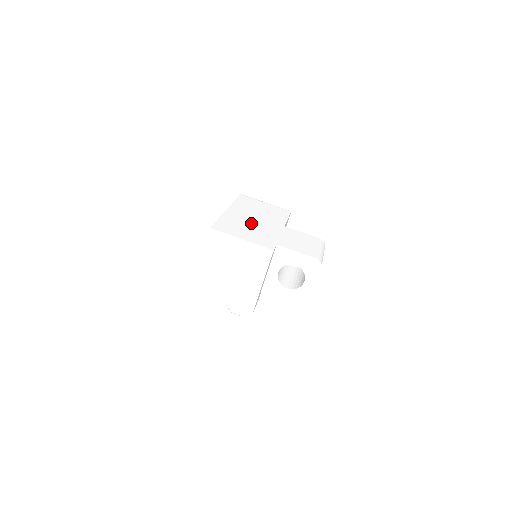
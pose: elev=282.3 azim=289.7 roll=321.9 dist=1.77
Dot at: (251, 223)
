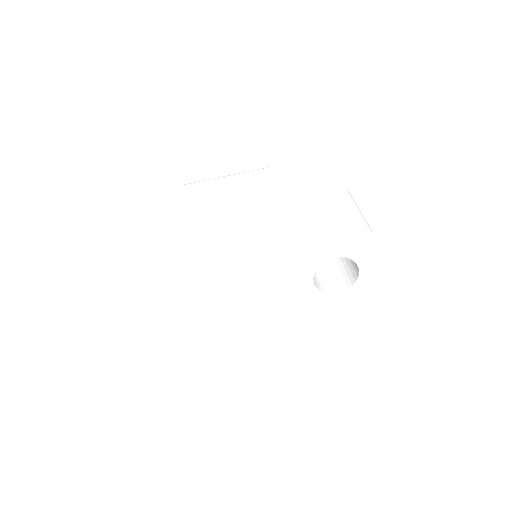
Dot at: (229, 229)
